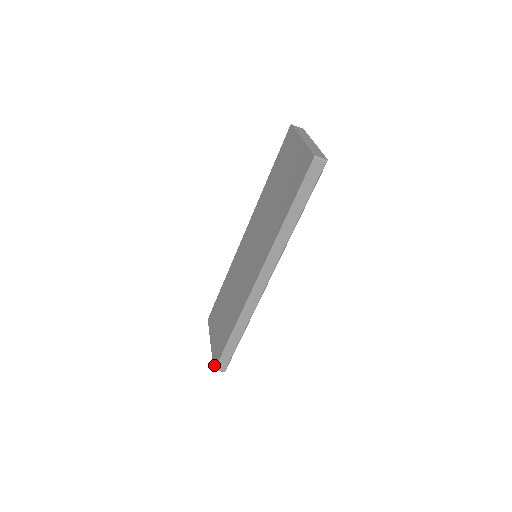
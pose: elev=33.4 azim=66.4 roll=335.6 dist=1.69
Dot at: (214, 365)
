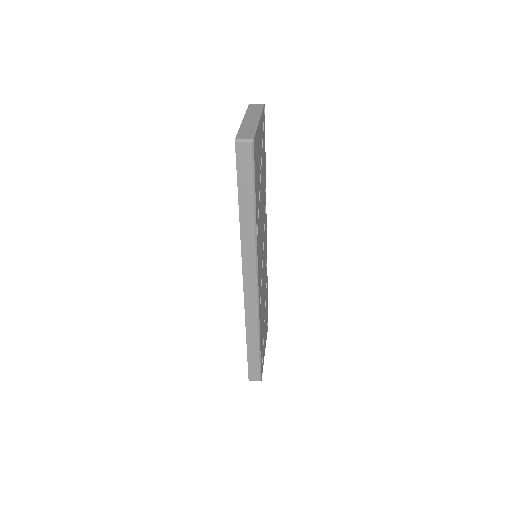
Dot at: occluded
